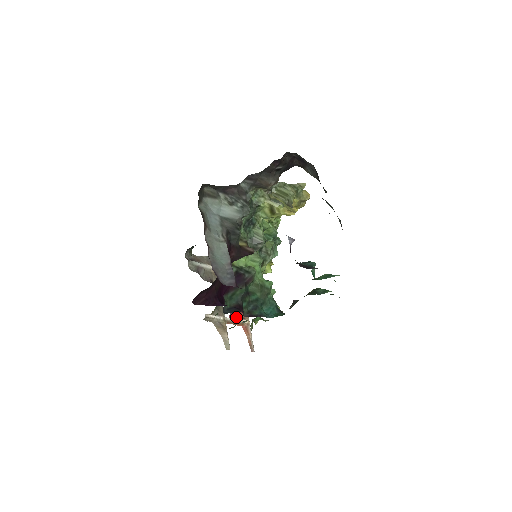
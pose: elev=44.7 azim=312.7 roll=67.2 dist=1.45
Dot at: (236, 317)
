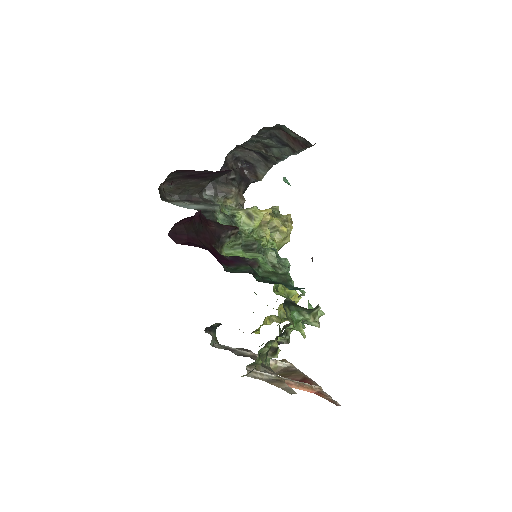
Dot at: occluded
